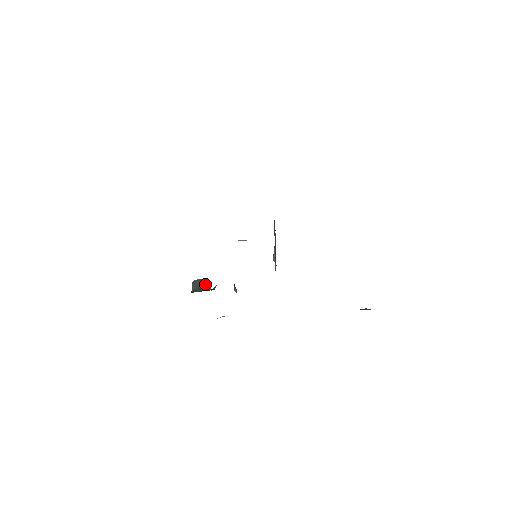
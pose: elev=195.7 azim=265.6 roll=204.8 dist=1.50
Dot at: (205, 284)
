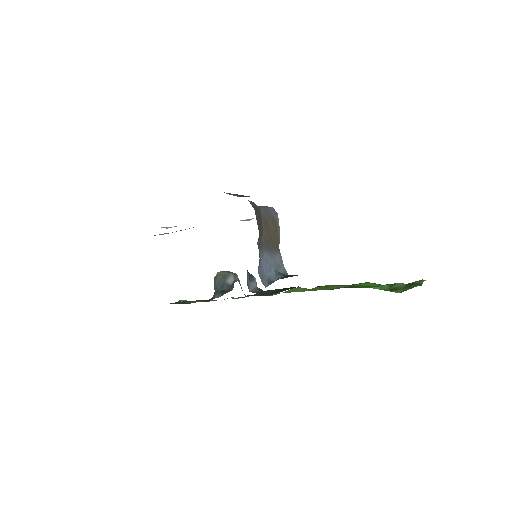
Dot at: (226, 279)
